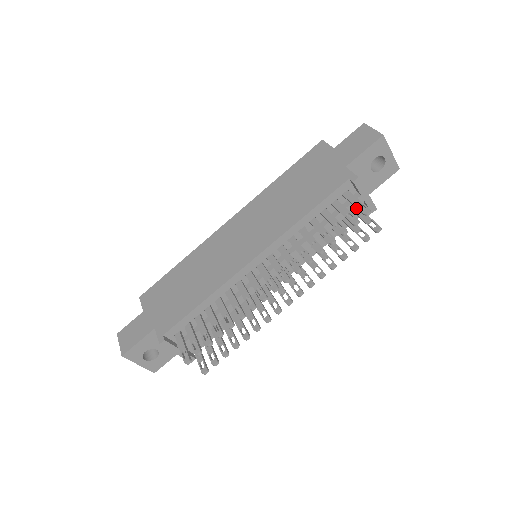
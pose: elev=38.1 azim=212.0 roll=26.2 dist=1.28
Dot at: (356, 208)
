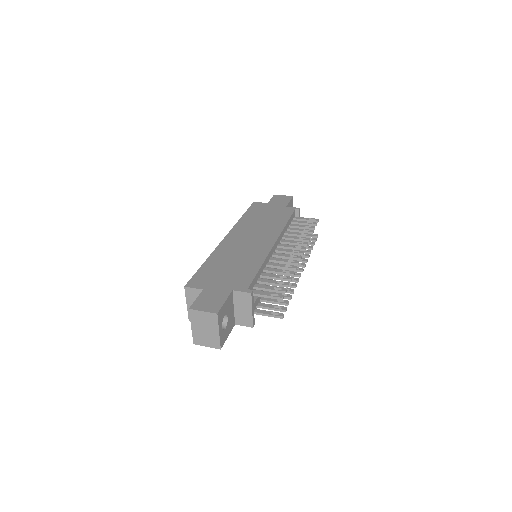
Dot at: occluded
